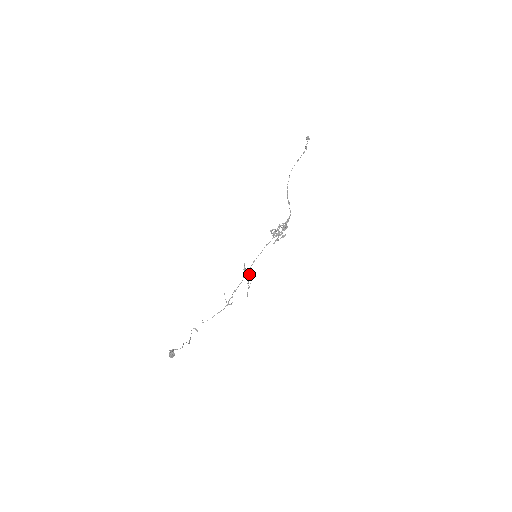
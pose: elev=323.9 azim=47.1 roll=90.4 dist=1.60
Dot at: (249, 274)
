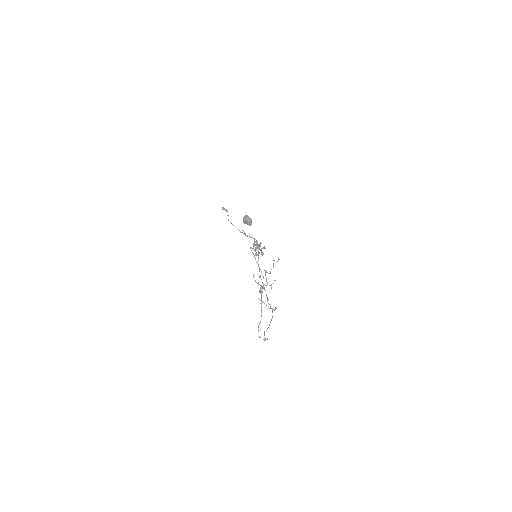
Dot at: occluded
